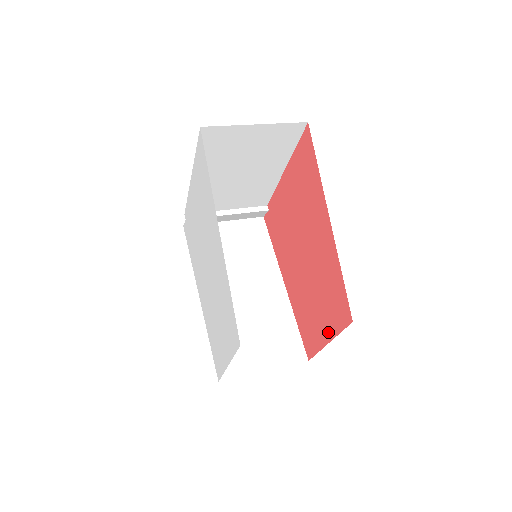
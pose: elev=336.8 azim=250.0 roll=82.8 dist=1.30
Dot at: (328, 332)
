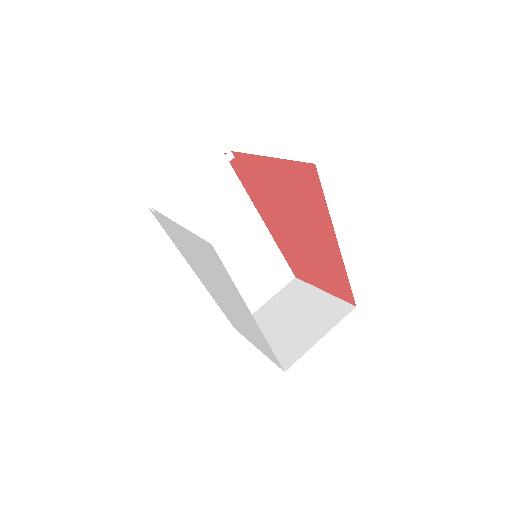
Dot at: (324, 287)
